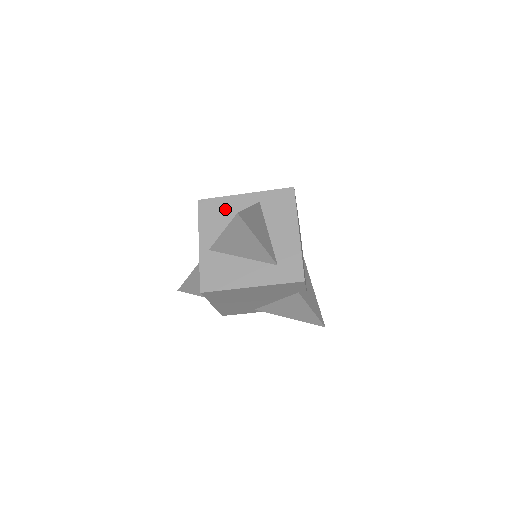
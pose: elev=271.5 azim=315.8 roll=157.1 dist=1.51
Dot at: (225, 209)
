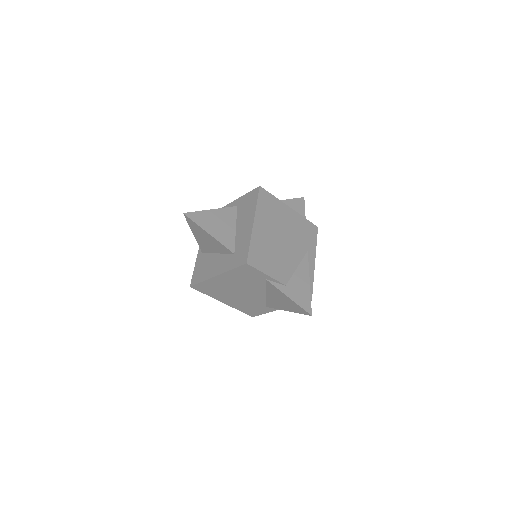
Dot at: occluded
